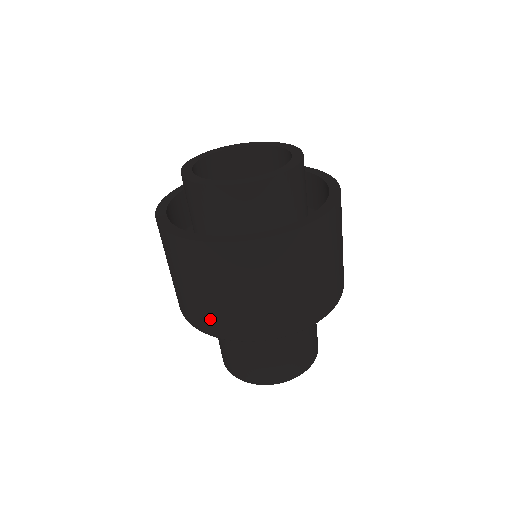
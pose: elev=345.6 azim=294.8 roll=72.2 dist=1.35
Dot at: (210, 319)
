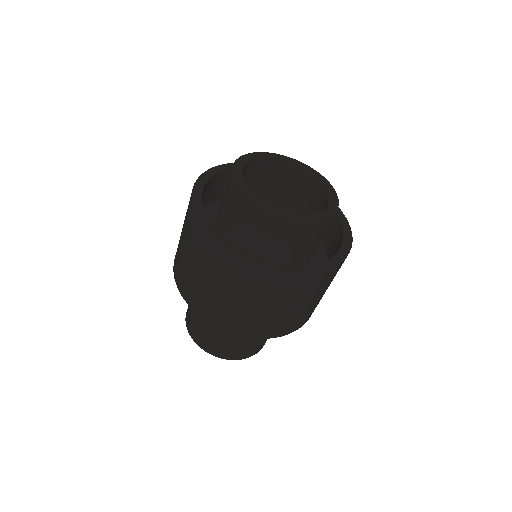
Dot at: (188, 286)
